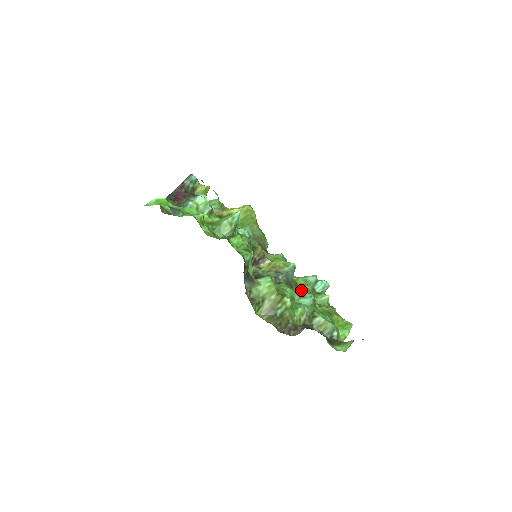
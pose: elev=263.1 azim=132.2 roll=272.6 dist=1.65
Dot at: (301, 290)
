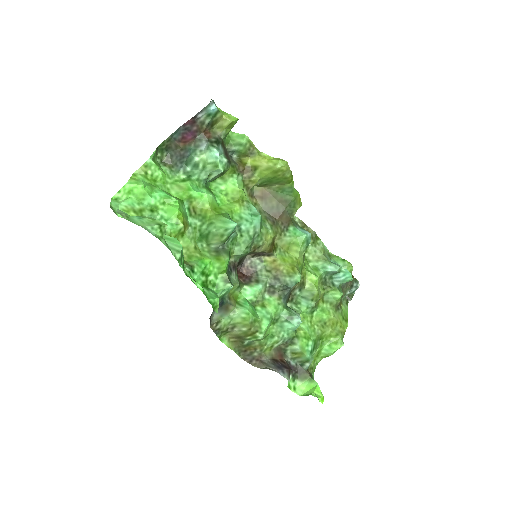
Dot at: (305, 290)
